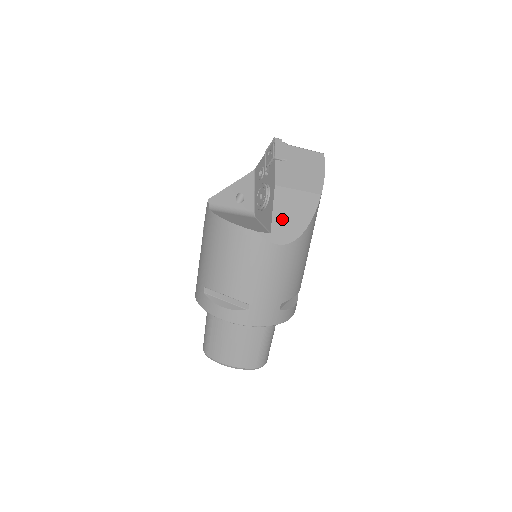
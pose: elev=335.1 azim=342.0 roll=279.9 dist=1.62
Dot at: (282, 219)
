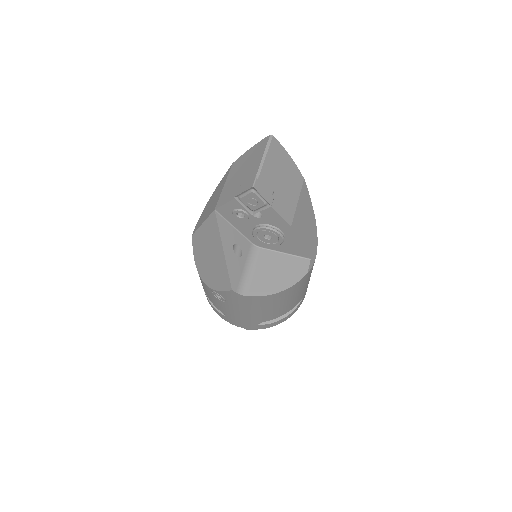
Dot at: (307, 239)
